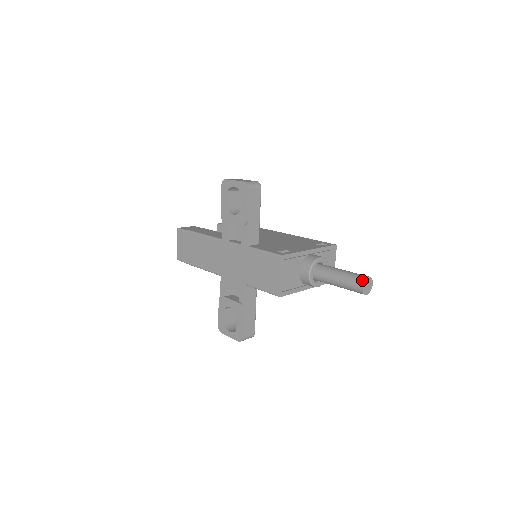
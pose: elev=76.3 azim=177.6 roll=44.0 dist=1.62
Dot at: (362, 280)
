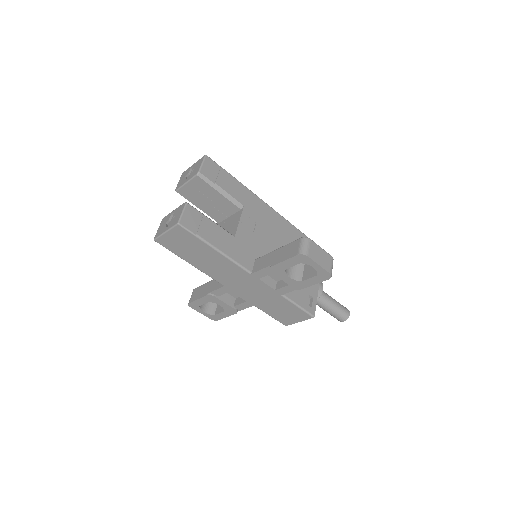
Dot at: (346, 318)
